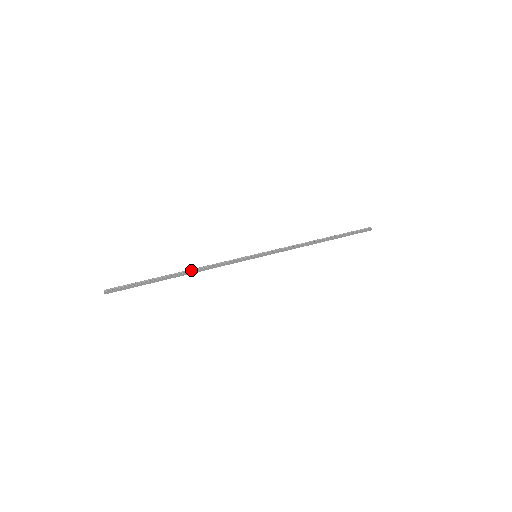
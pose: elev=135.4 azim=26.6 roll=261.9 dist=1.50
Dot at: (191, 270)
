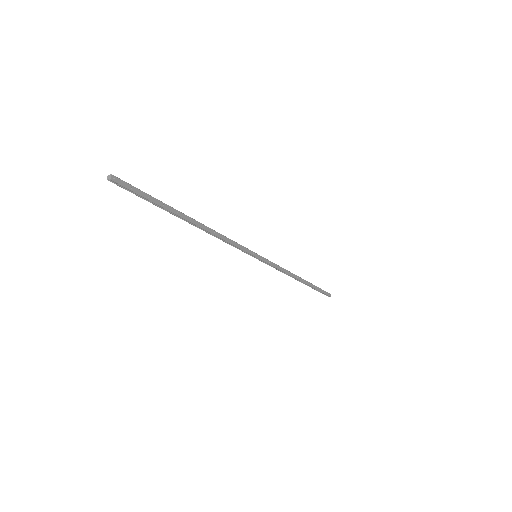
Dot at: (202, 225)
